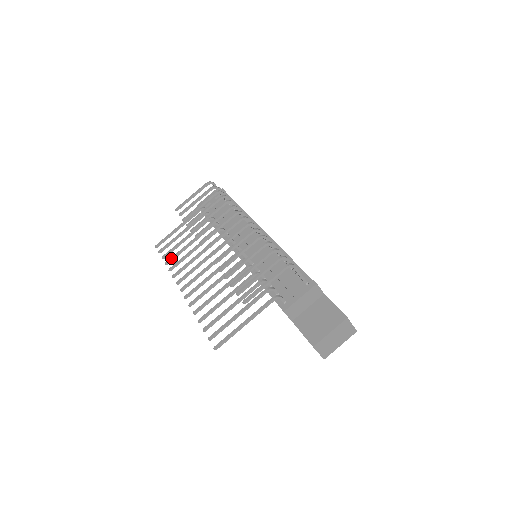
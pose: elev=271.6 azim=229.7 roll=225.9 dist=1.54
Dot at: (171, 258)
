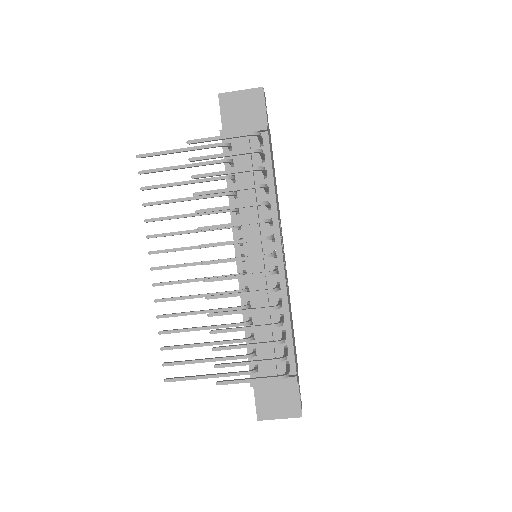
Dot at: (153, 203)
